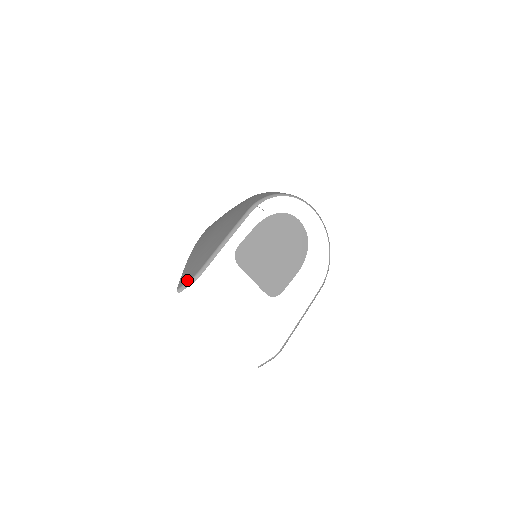
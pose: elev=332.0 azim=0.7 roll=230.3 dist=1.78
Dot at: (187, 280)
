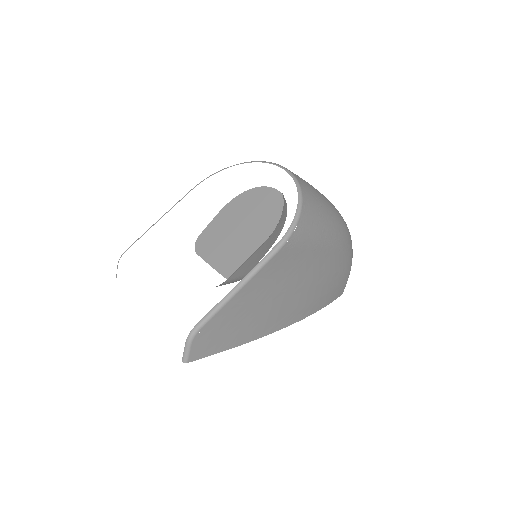
Dot at: occluded
